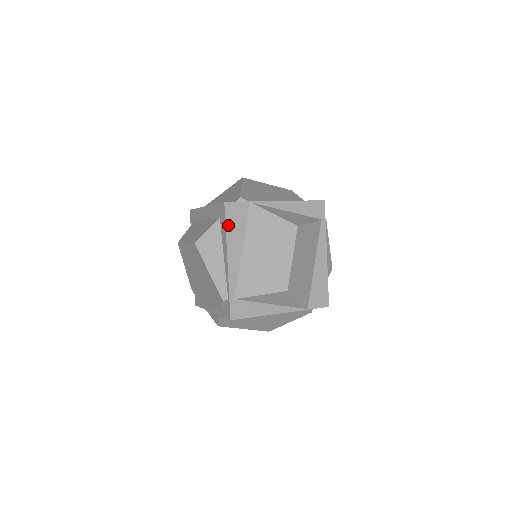
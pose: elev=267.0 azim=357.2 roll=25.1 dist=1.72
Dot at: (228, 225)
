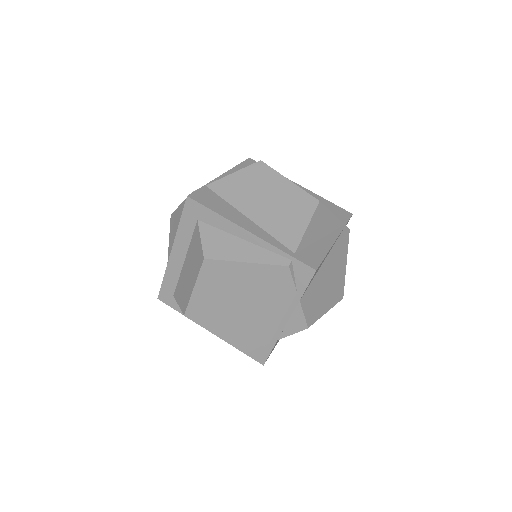
Dot at: (213, 209)
